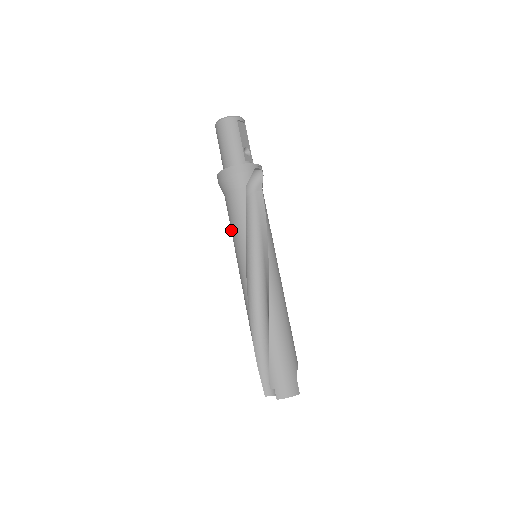
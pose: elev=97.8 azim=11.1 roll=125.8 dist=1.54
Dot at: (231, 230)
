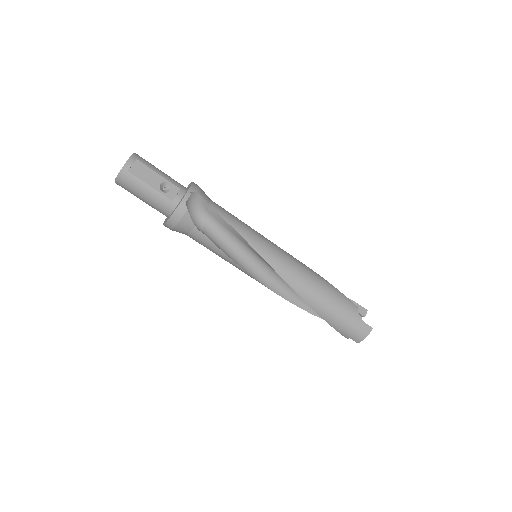
Dot at: occluded
